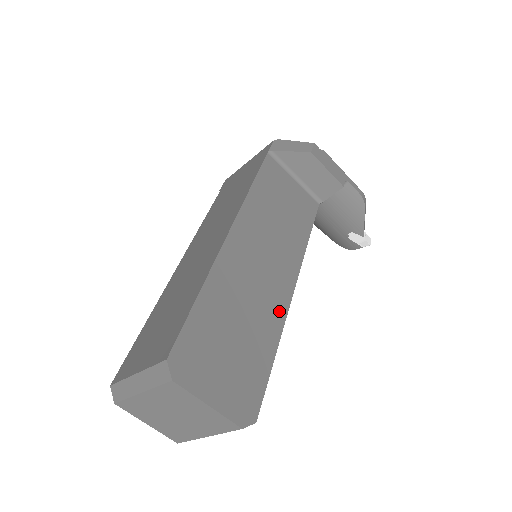
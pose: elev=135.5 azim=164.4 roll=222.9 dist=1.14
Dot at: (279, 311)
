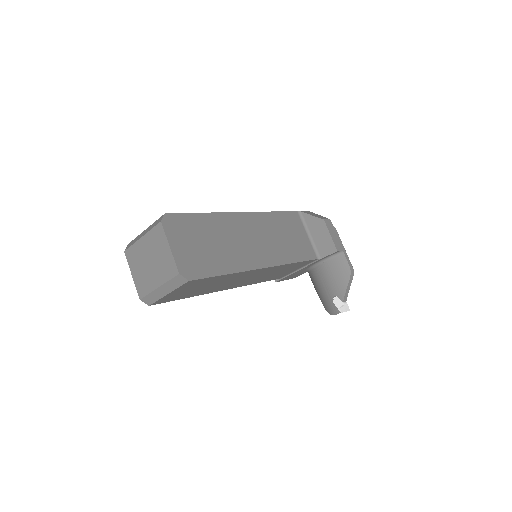
Dot at: (245, 264)
